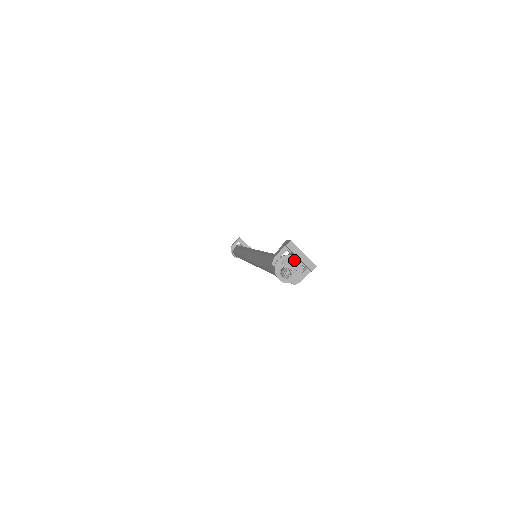
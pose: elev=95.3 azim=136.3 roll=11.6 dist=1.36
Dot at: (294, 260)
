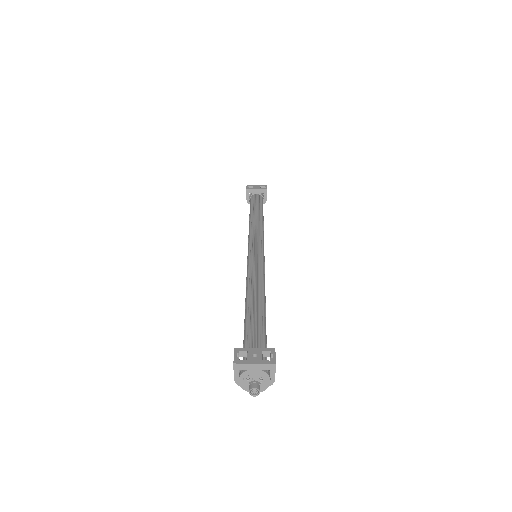
Dot at: (252, 373)
